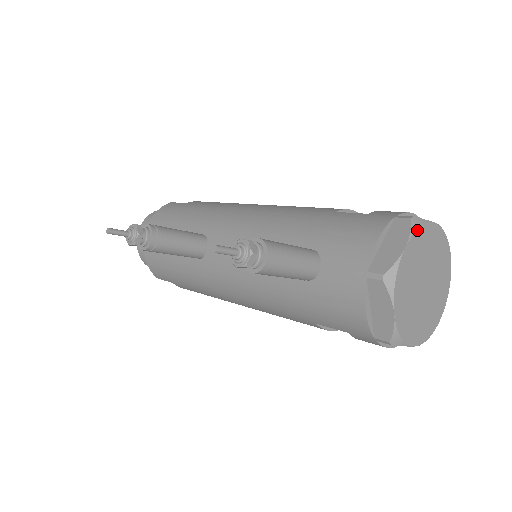
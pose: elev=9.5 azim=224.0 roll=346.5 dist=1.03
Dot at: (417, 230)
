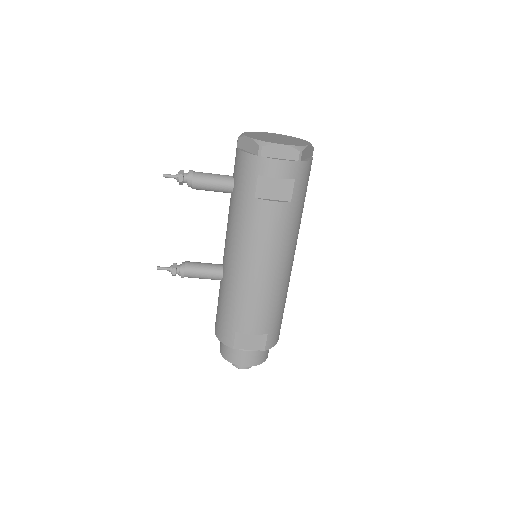
Dot at: (255, 132)
